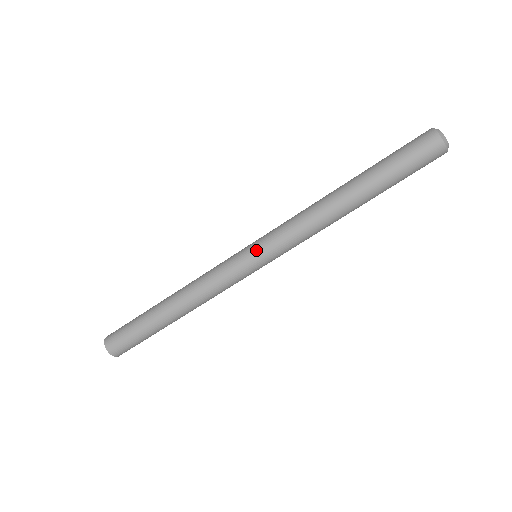
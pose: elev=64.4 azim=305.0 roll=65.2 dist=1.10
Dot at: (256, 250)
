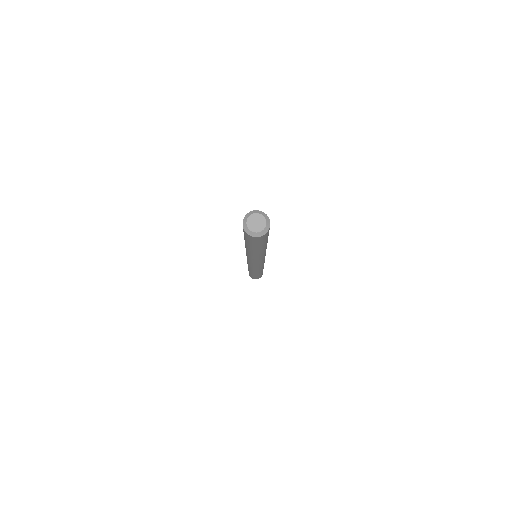
Dot at: (251, 263)
